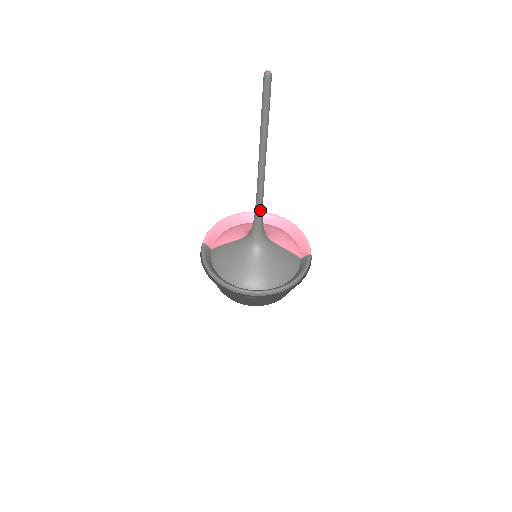
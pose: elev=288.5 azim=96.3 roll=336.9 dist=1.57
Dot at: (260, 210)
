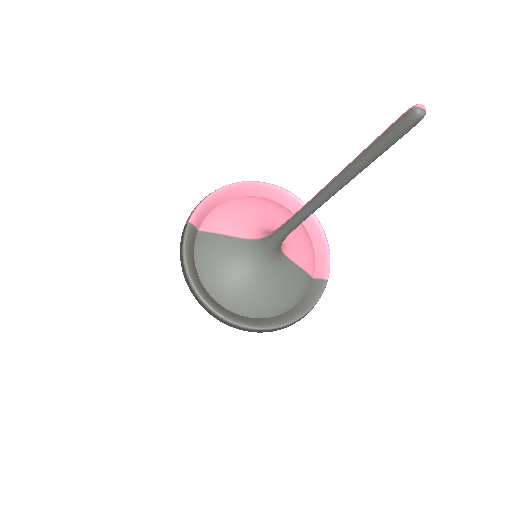
Dot at: (288, 233)
